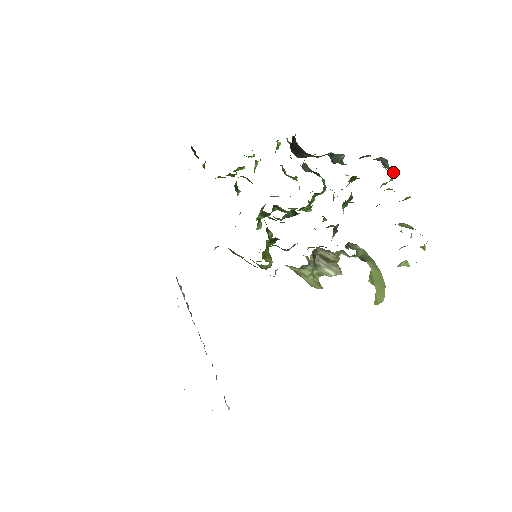
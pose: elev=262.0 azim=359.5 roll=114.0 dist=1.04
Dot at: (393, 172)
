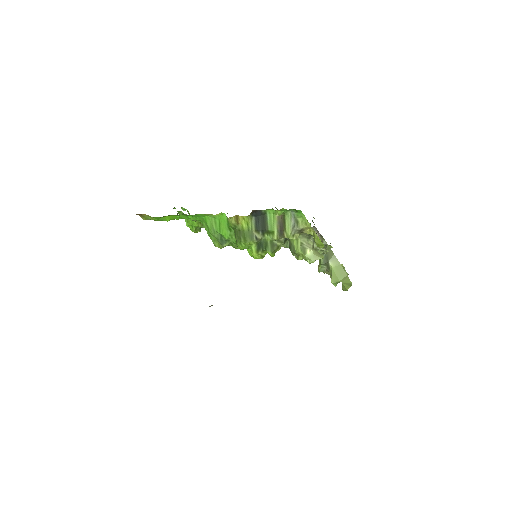
Dot at: (313, 217)
